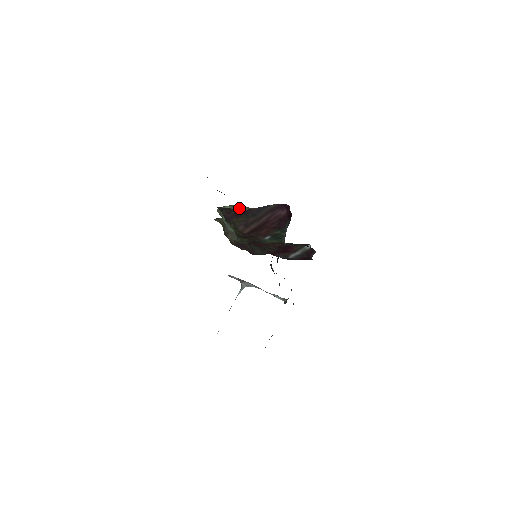
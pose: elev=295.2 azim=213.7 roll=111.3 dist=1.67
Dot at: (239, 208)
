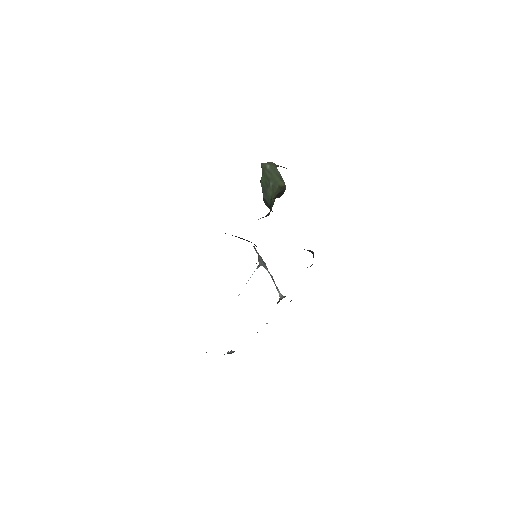
Dot at: (274, 174)
